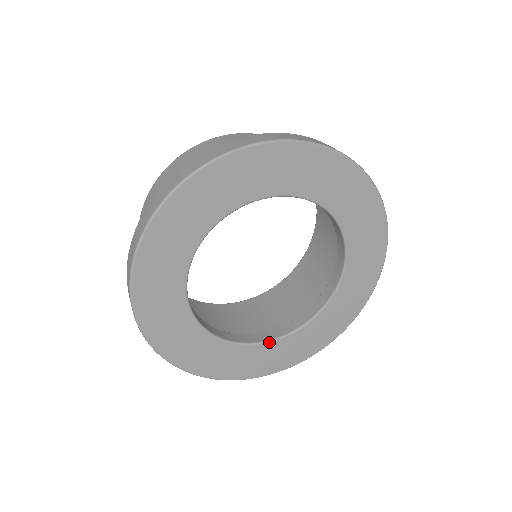
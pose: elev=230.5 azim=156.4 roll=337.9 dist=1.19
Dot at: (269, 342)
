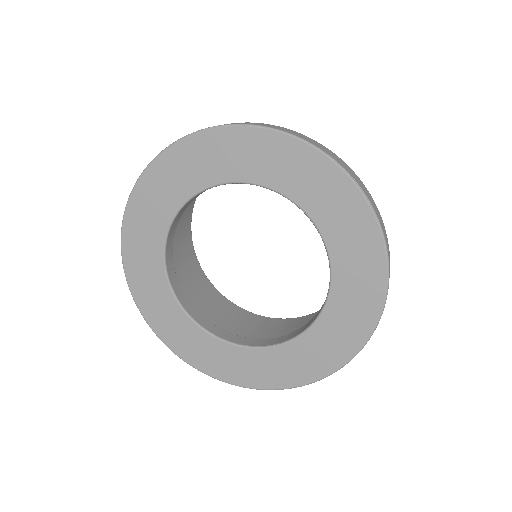
Dot at: (189, 317)
